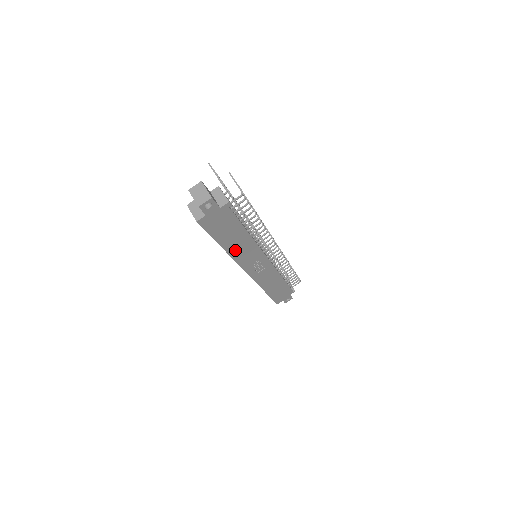
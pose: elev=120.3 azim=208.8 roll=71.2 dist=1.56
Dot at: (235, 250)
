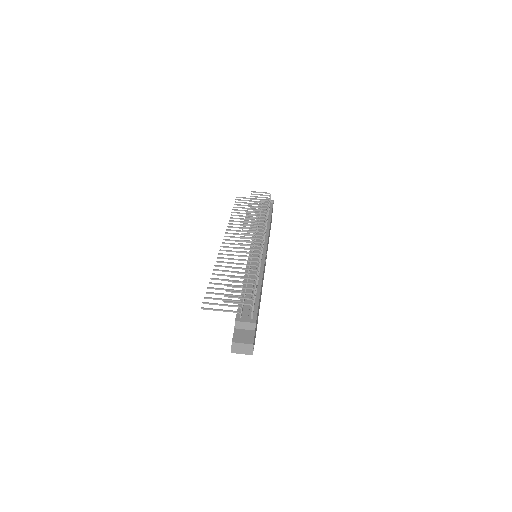
Dot at: occluded
